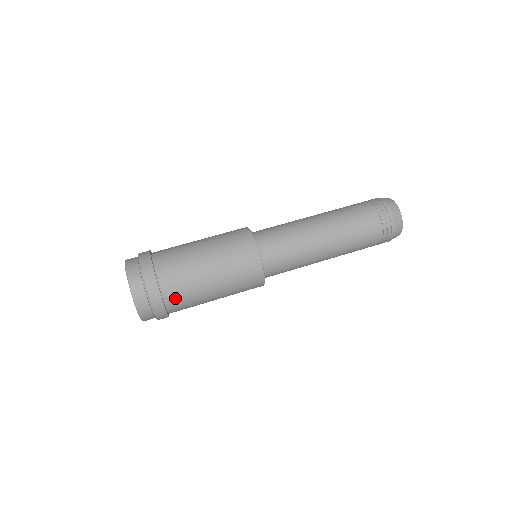
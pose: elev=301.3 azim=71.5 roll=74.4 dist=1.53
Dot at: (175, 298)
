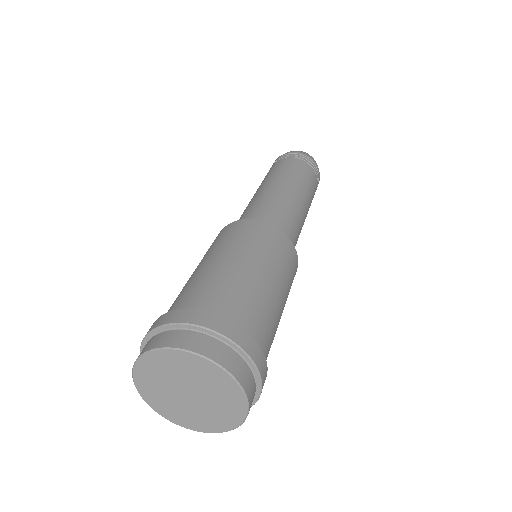
Dot at: (256, 327)
